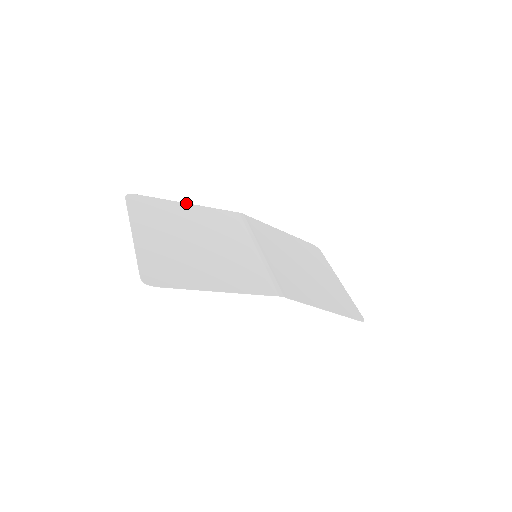
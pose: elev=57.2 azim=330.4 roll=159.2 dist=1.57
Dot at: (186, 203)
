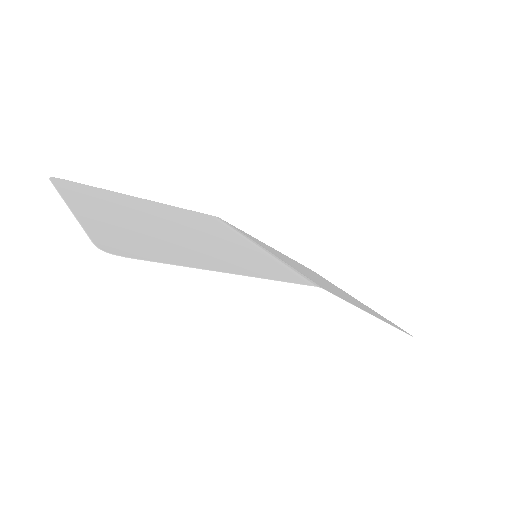
Dot at: occluded
